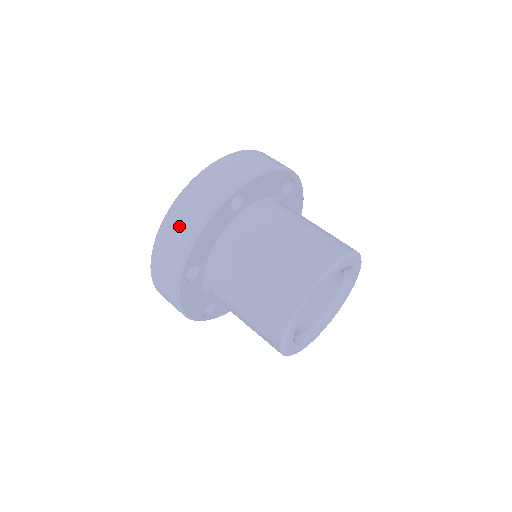
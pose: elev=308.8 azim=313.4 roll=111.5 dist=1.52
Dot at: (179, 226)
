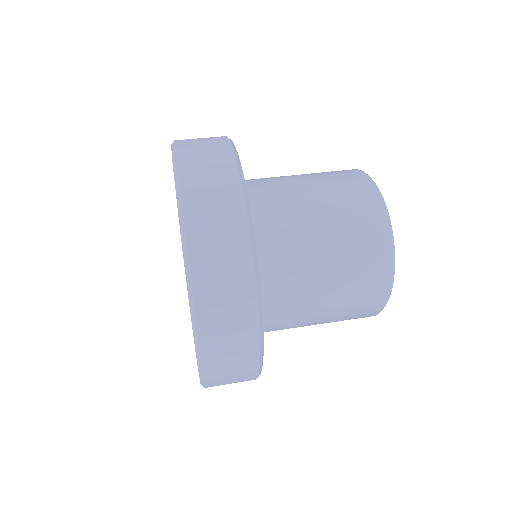
Dot at: (206, 159)
